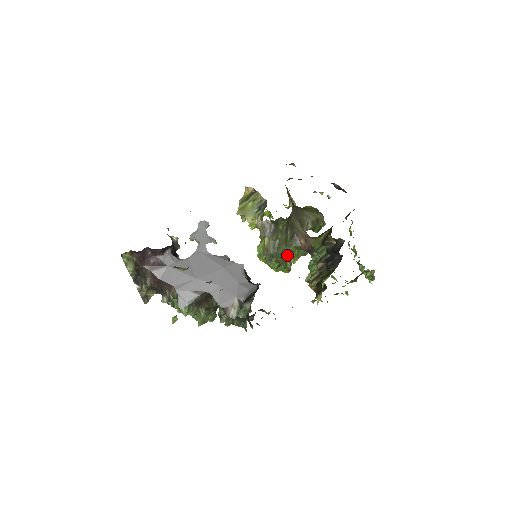
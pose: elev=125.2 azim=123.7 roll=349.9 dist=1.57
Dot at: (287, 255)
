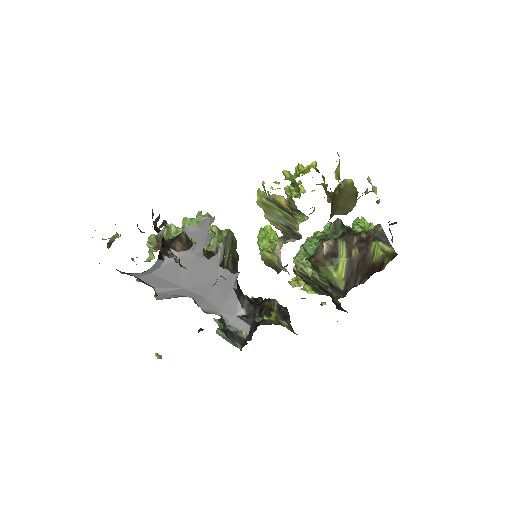
Dot at: occluded
